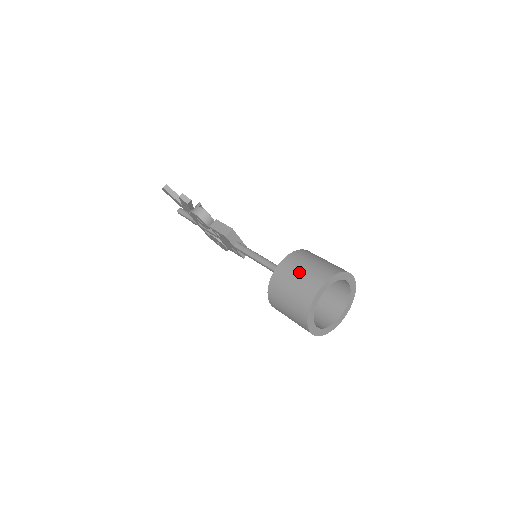
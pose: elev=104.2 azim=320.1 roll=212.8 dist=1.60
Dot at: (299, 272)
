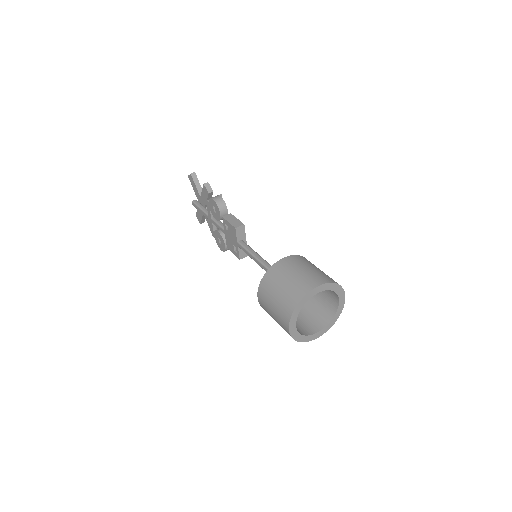
Dot at: (300, 270)
